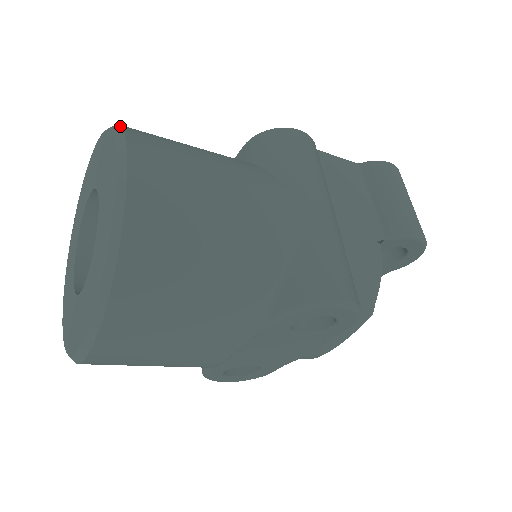
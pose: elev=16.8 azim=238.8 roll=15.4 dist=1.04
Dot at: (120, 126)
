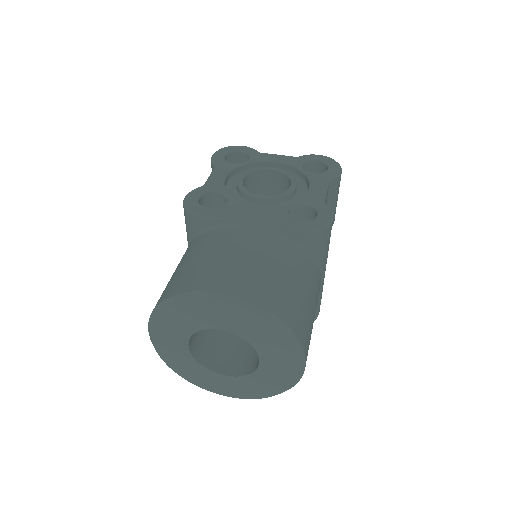
Dot at: (293, 333)
